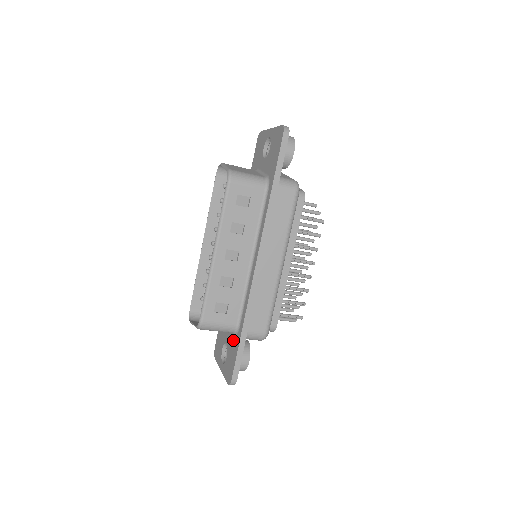
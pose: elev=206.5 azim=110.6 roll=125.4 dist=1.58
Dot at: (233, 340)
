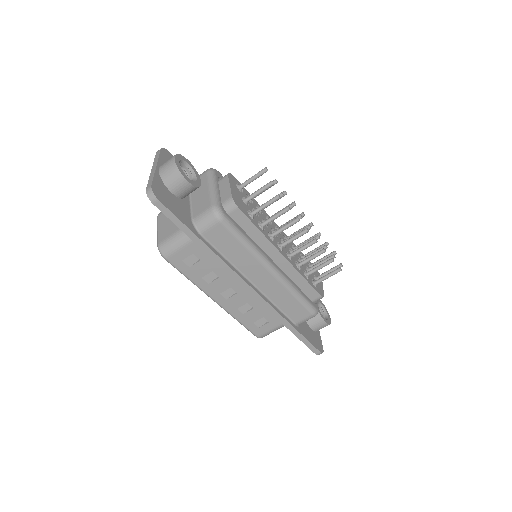
Dot at: occluded
